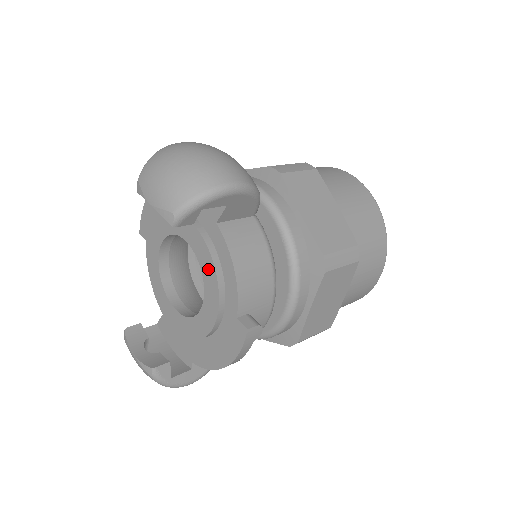
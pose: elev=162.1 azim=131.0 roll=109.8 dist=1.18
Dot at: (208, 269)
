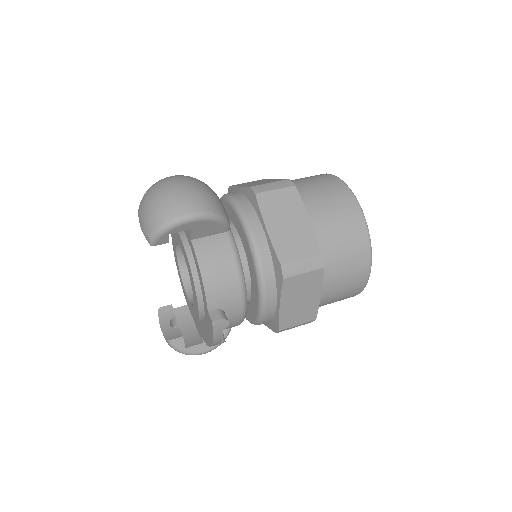
Dot at: (190, 273)
